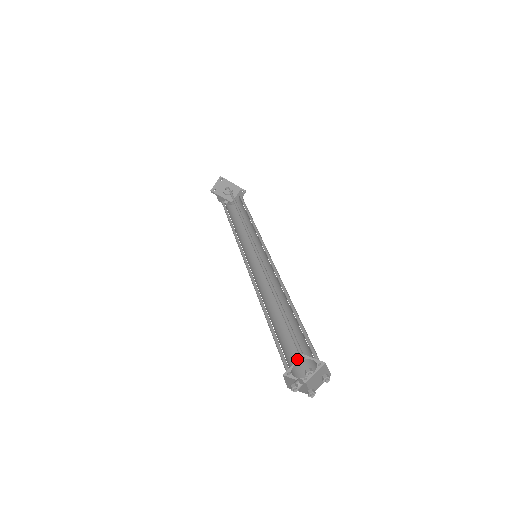
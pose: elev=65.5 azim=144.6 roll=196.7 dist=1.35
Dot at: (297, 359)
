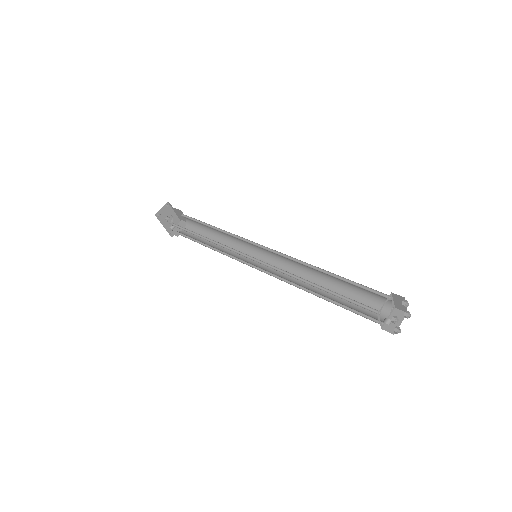
Dot at: (387, 298)
